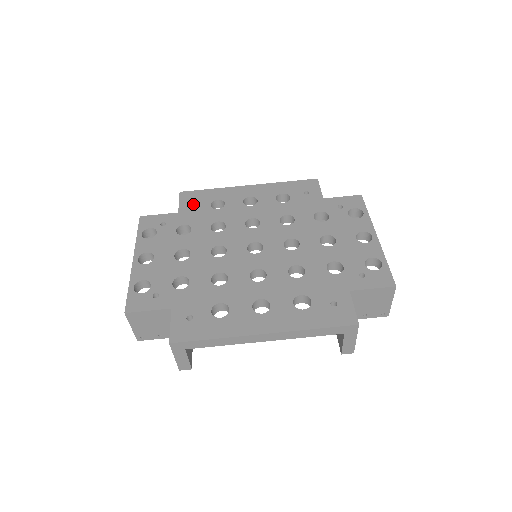
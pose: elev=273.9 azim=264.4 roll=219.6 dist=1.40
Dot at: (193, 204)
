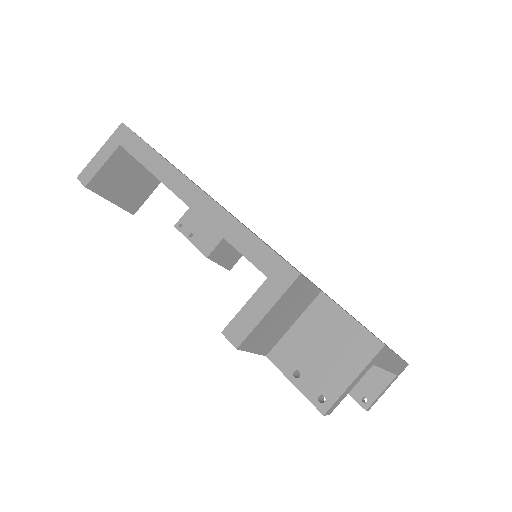
Dot at: occluded
